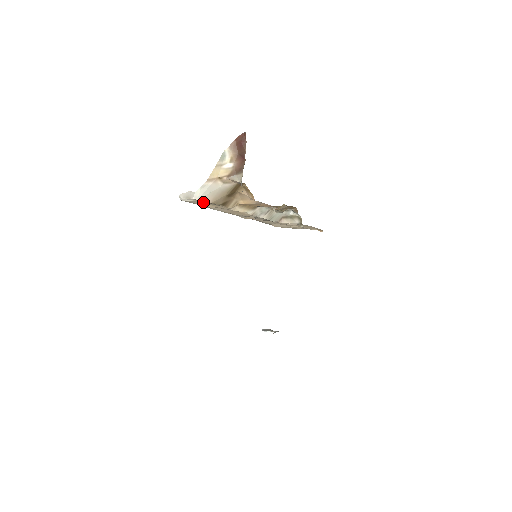
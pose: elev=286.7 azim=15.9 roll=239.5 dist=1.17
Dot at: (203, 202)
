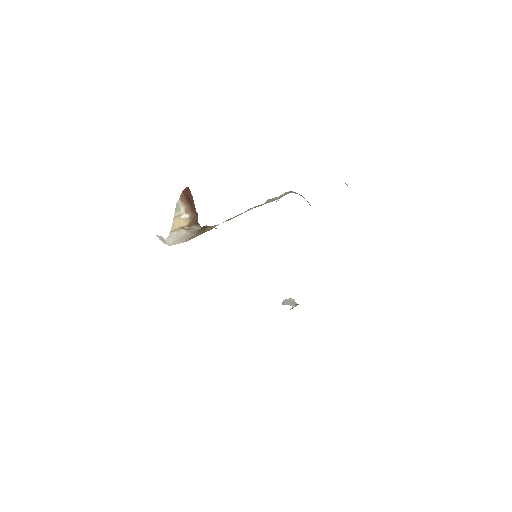
Dot at: occluded
